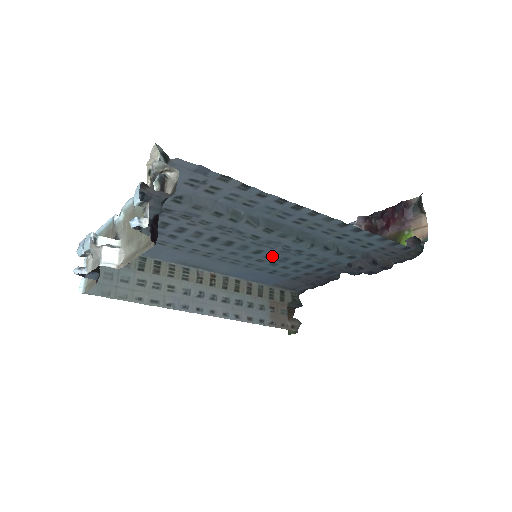
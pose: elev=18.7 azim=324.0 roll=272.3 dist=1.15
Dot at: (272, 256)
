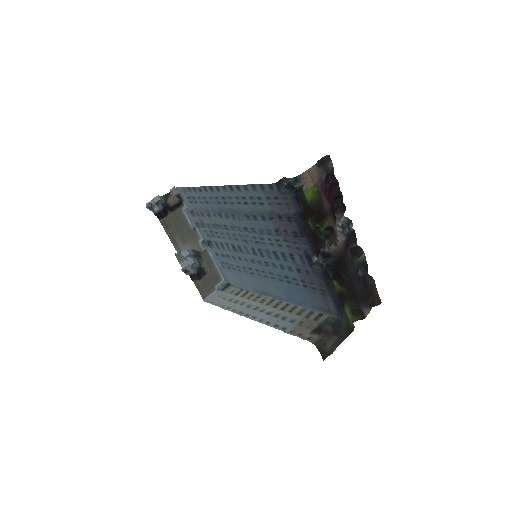
Dot at: (262, 253)
